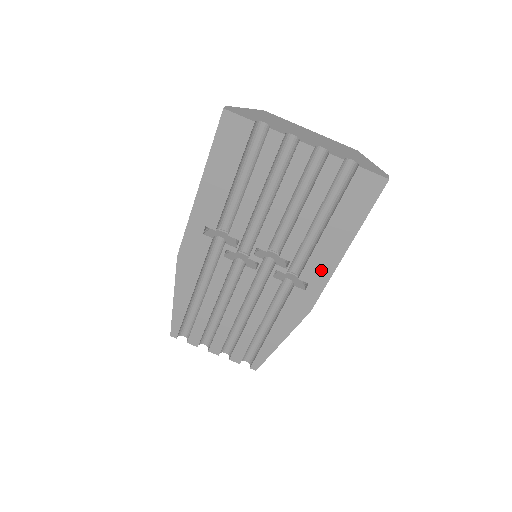
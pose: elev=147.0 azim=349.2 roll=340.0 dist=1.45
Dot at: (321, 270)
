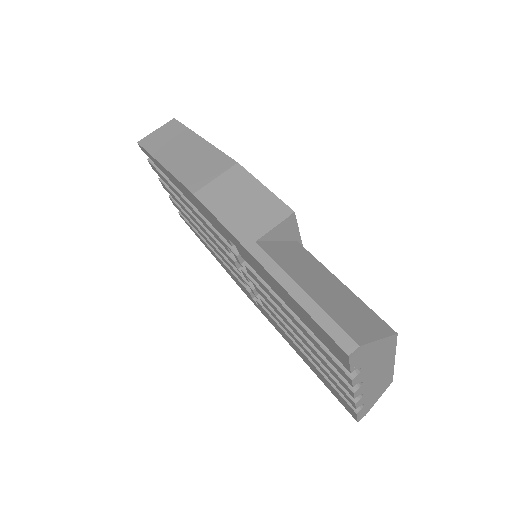
Dot at: (272, 322)
